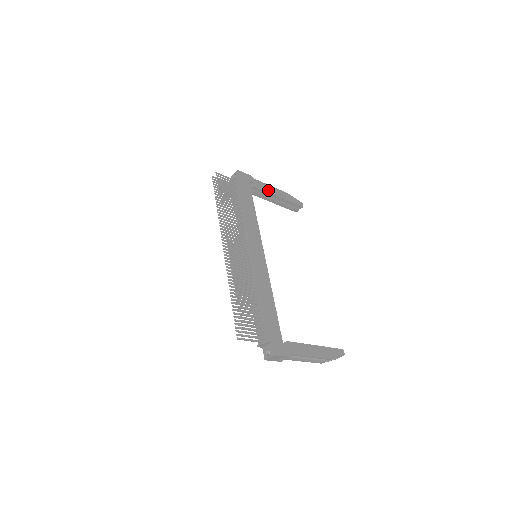
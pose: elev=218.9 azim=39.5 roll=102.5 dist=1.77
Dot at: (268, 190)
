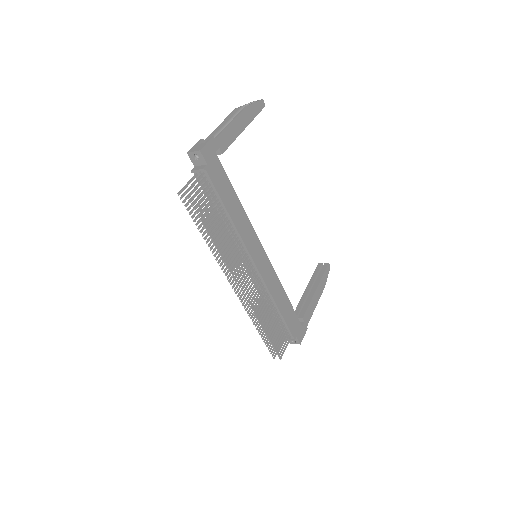
Dot at: (234, 135)
